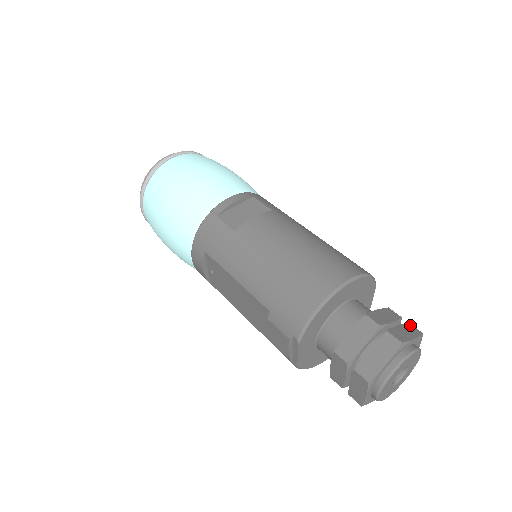
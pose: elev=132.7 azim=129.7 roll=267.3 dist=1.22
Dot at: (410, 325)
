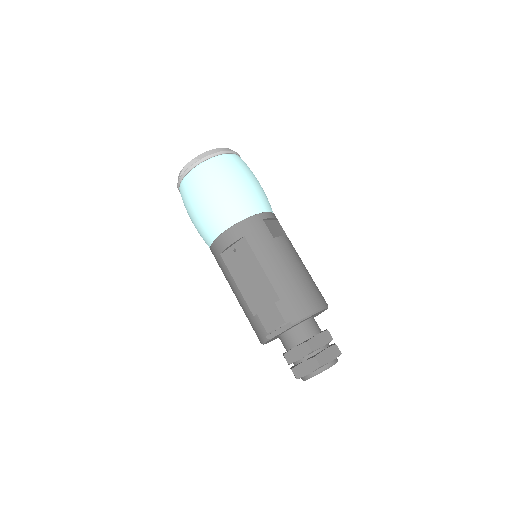
Dot at: occluded
